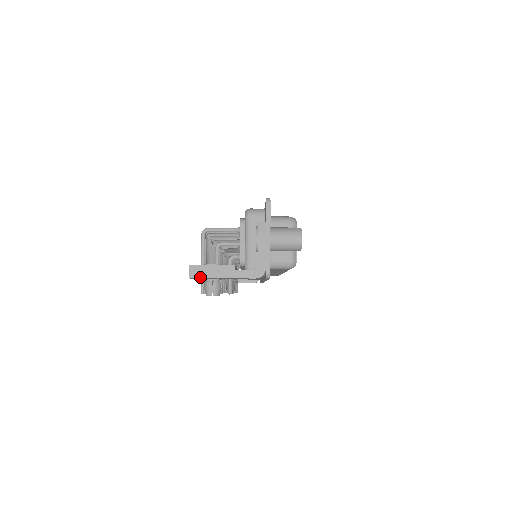
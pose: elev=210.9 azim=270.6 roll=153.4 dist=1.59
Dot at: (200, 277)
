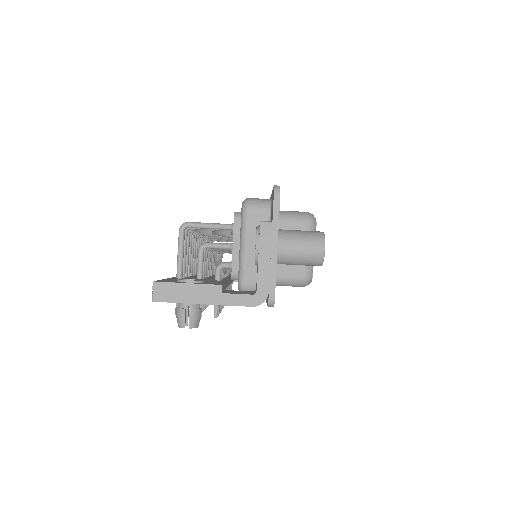
Dot at: (169, 301)
